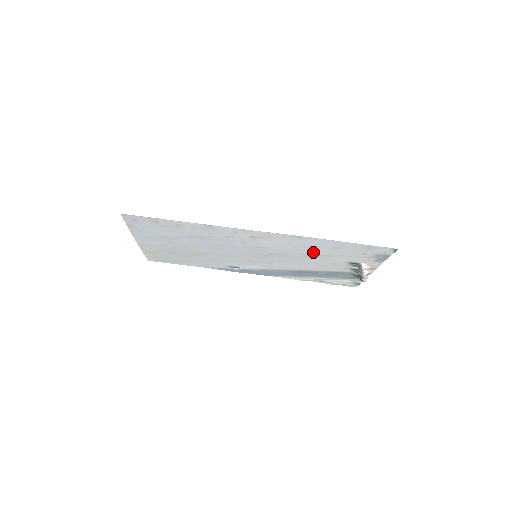
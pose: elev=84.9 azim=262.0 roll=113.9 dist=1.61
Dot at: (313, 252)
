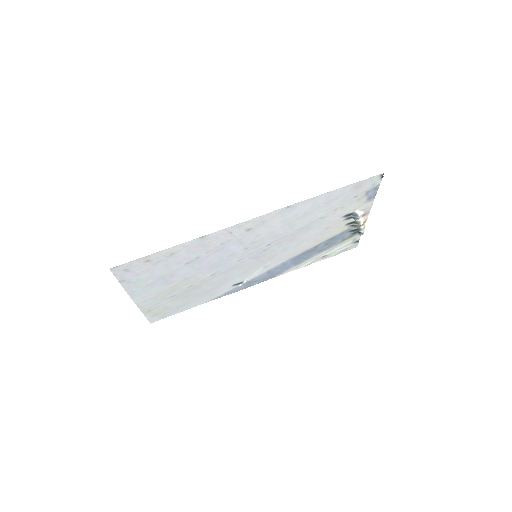
Dot at: (308, 220)
